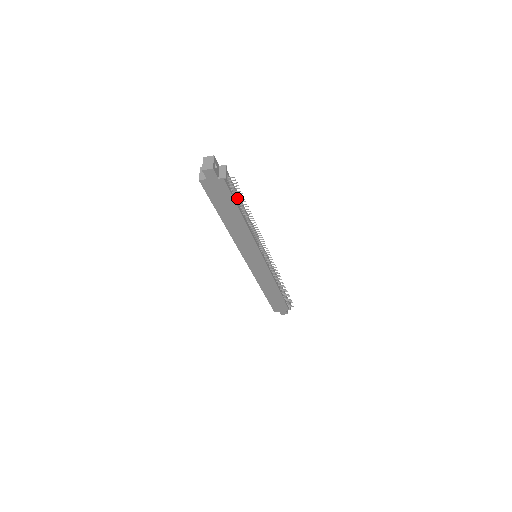
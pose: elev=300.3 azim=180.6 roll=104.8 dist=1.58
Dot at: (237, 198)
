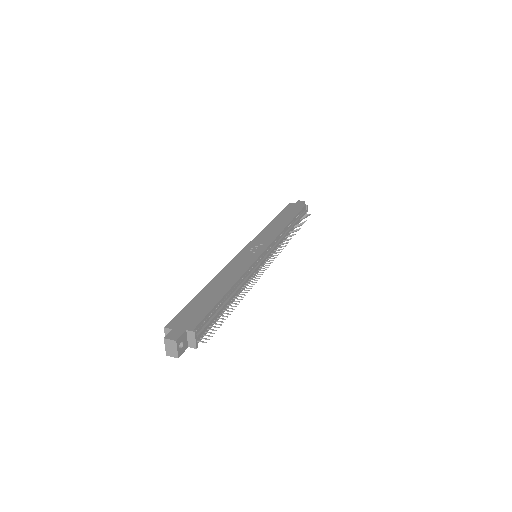
Dot at: (217, 314)
